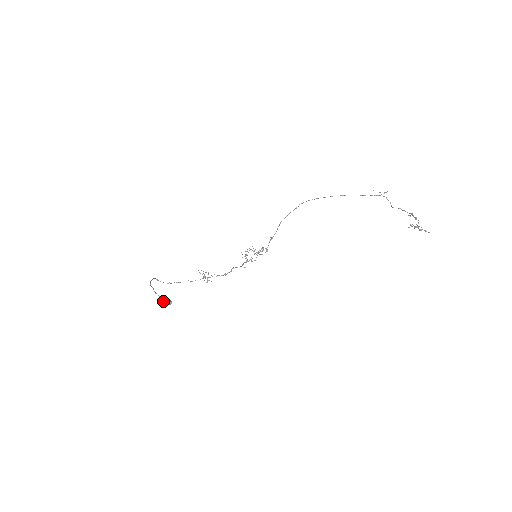
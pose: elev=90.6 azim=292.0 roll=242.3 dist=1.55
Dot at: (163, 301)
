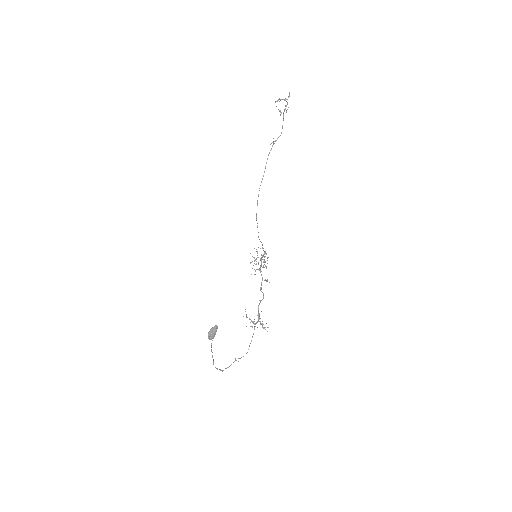
Dot at: (209, 332)
